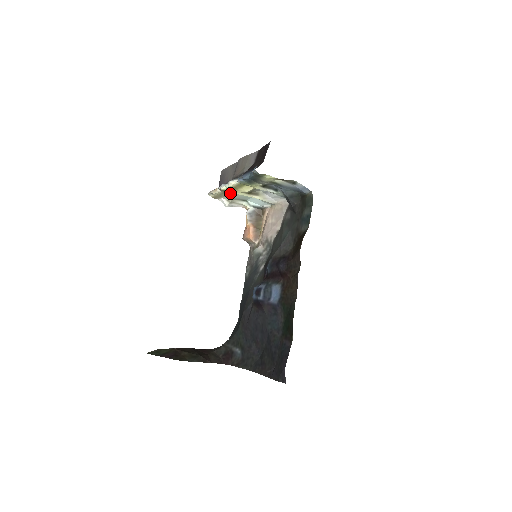
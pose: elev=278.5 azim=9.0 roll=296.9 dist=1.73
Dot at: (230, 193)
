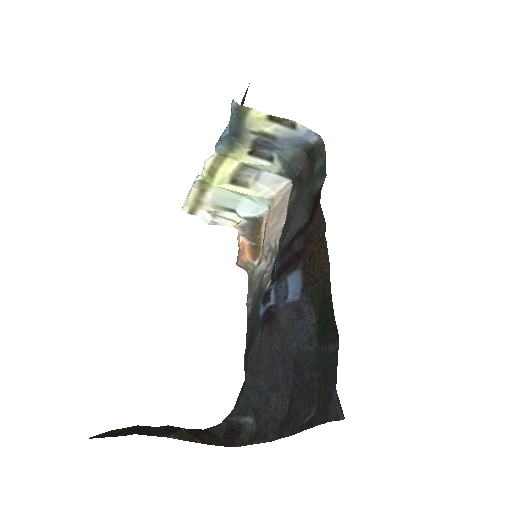
Dot at: (209, 188)
